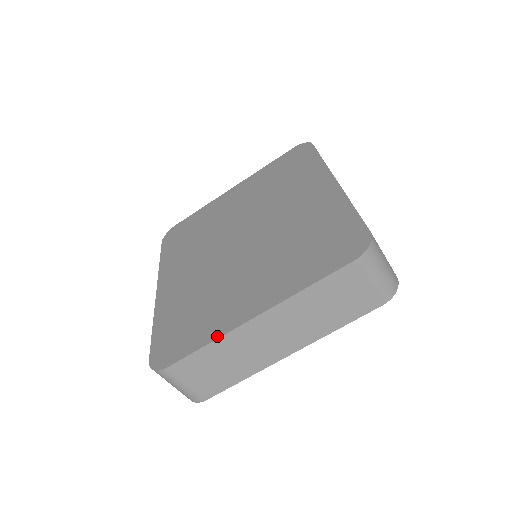
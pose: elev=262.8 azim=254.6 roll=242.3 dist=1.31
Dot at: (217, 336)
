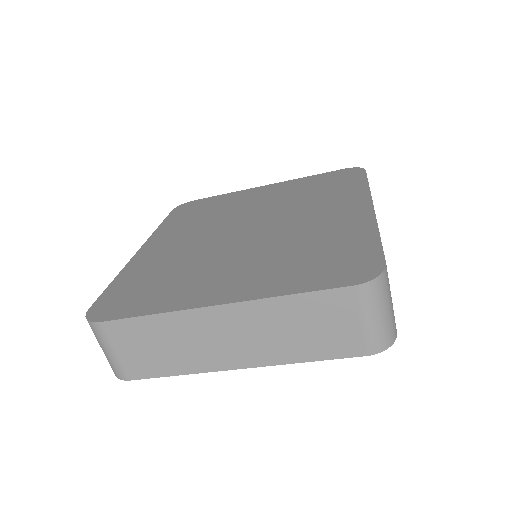
Dot at: (168, 310)
